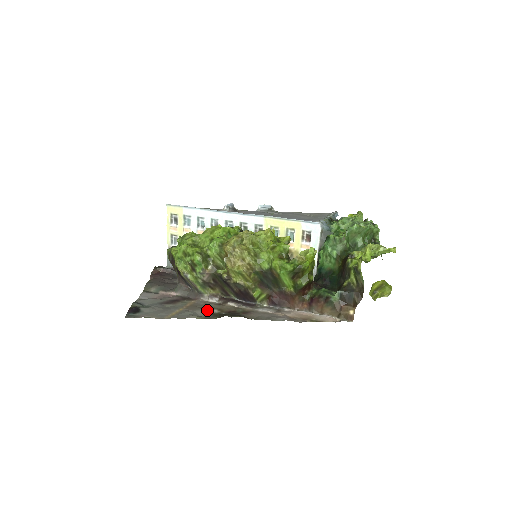
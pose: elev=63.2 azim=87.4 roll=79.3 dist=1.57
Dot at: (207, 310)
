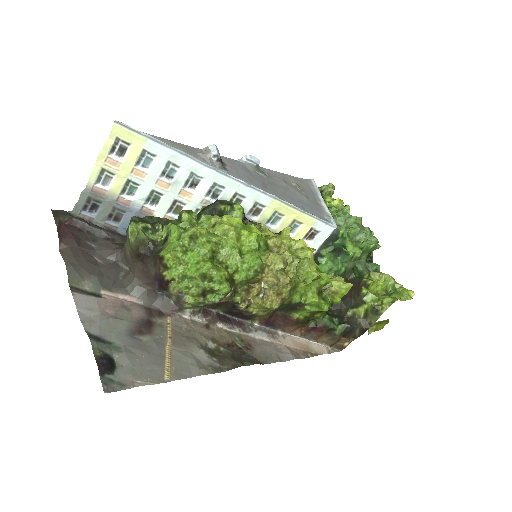
Dot at: (201, 344)
